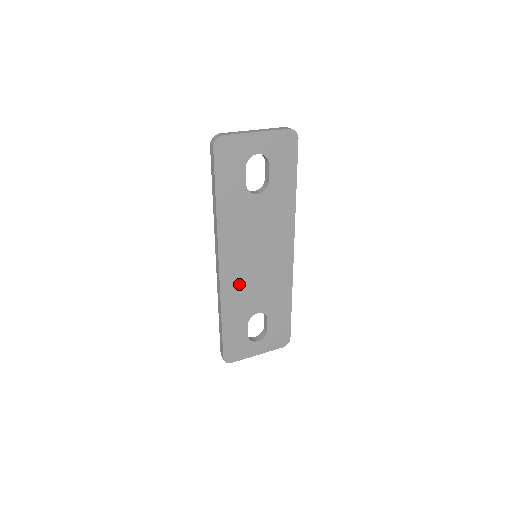
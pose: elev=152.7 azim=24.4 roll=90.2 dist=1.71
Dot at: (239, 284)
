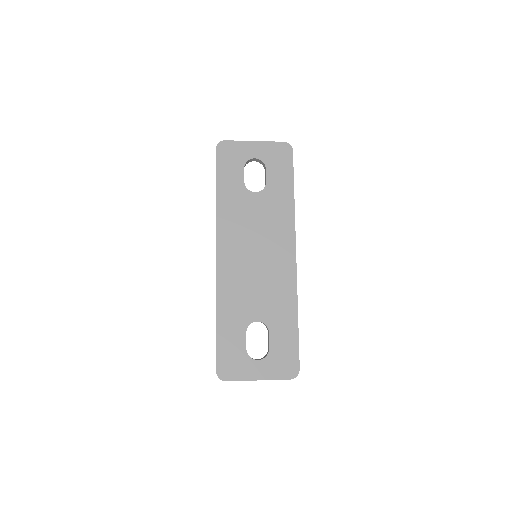
Dot at: (236, 280)
